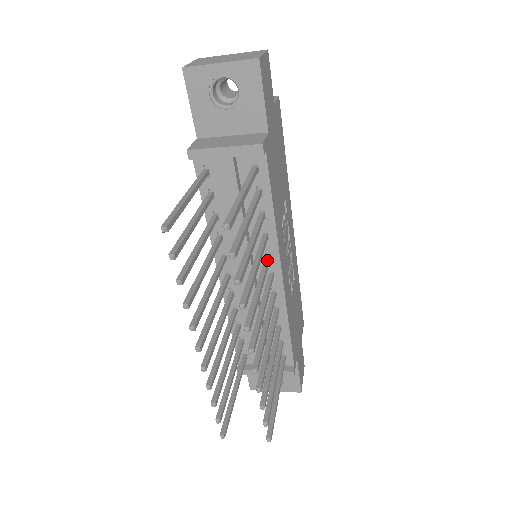
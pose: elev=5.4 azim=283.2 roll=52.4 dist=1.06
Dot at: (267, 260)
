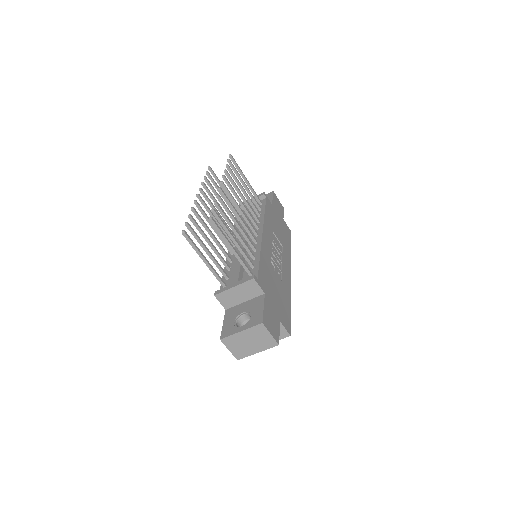
Dot at: (254, 222)
